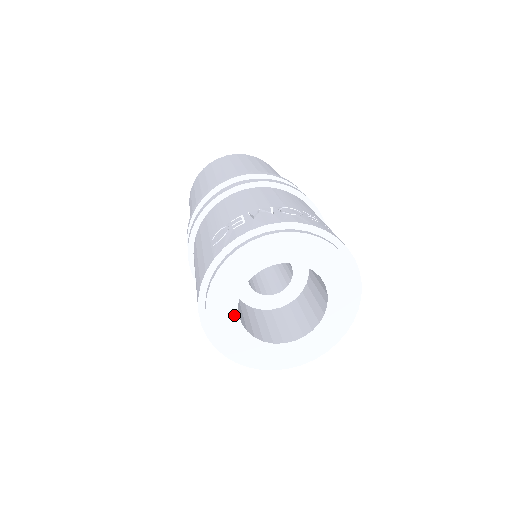
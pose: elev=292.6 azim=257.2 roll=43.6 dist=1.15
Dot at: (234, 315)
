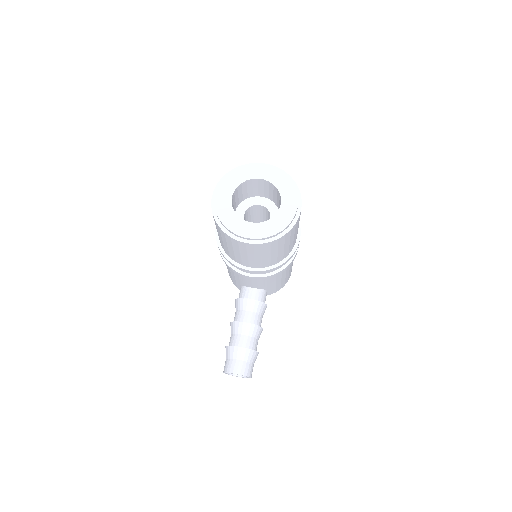
Dot at: (230, 196)
